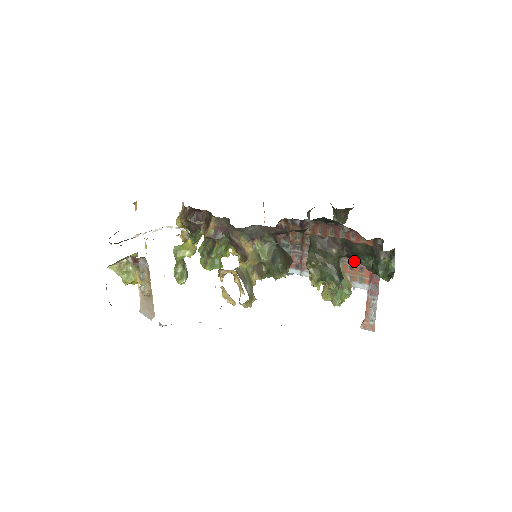
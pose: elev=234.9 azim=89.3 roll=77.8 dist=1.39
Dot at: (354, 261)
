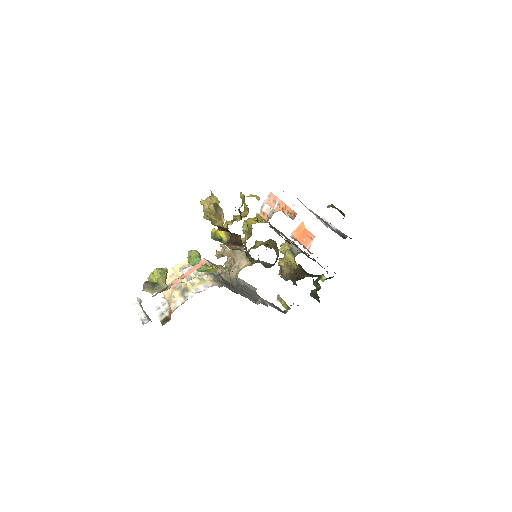
Dot at: occluded
